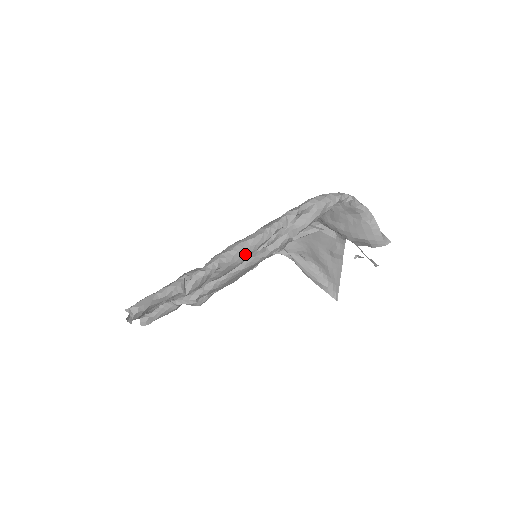
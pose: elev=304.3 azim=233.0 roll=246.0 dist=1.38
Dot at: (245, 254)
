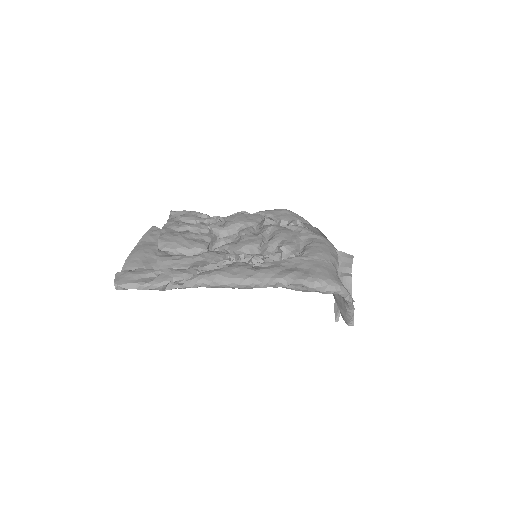
Dot at: occluded
